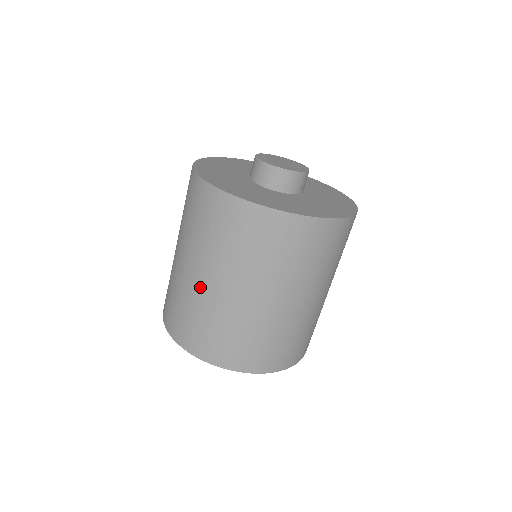
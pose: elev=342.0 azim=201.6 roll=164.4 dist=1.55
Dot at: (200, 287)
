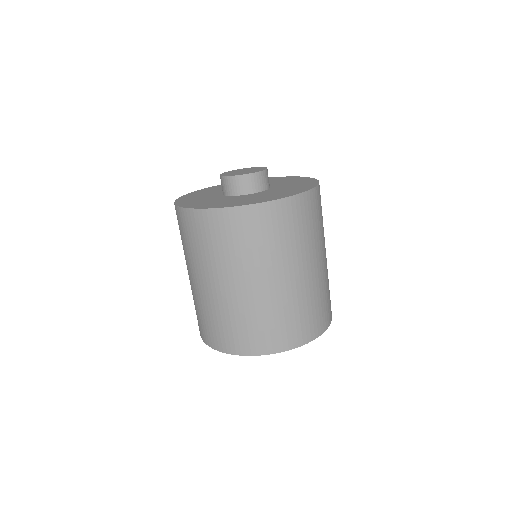
Dot at: (224, 295)
